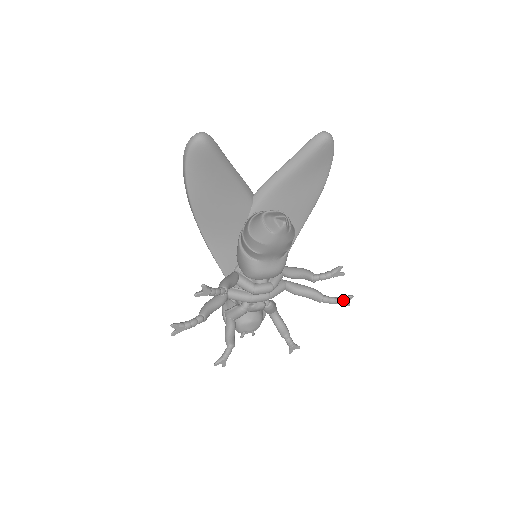
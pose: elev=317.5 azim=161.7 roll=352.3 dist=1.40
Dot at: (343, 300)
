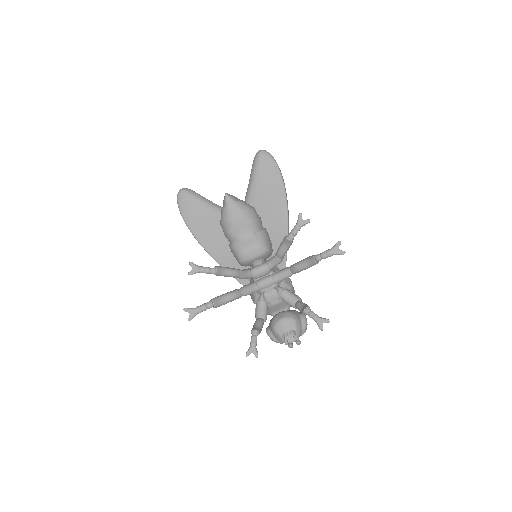
Dot at: (332, 249)
